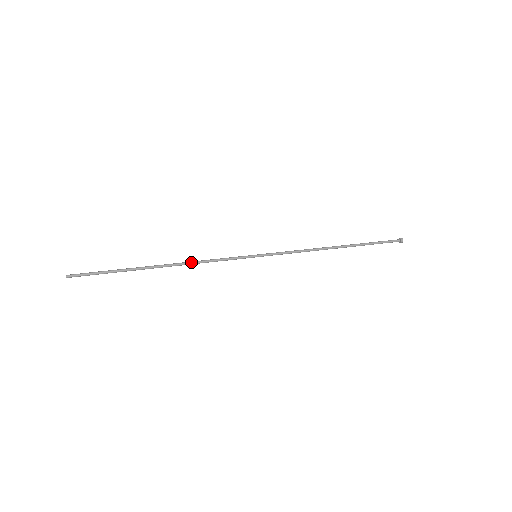
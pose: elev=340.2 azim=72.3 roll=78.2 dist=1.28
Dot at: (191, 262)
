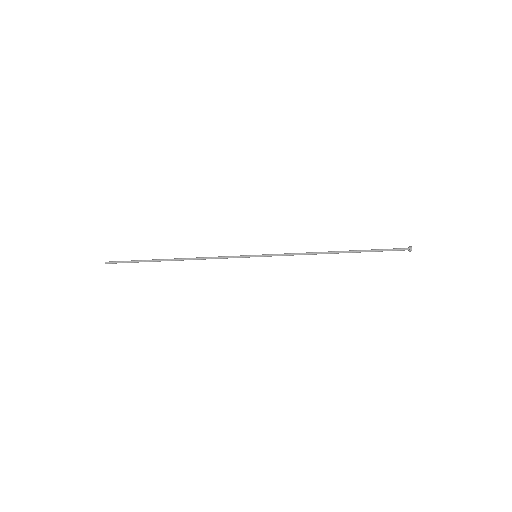
Dot at: (199, 258)
